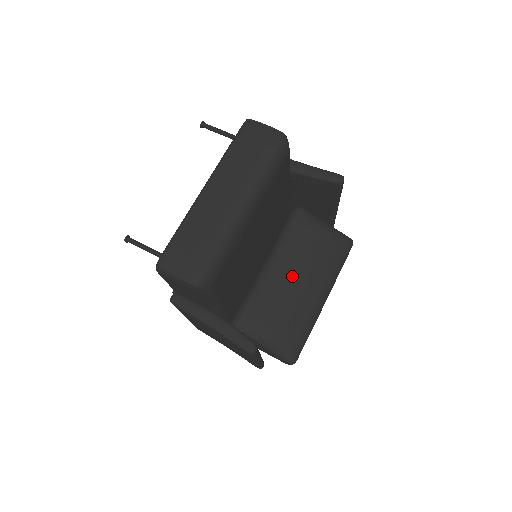
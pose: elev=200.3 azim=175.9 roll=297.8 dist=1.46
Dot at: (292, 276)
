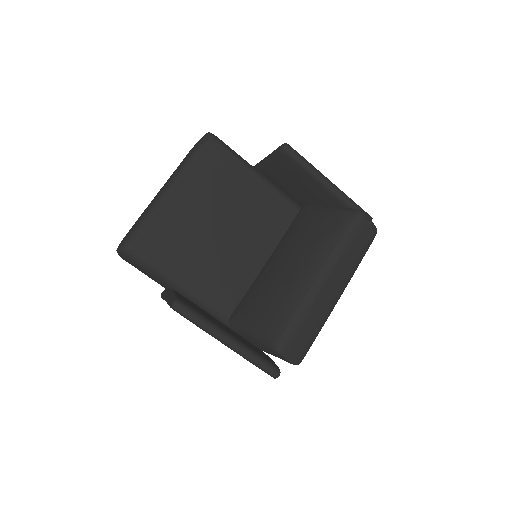
Dot at: (282, 261)
